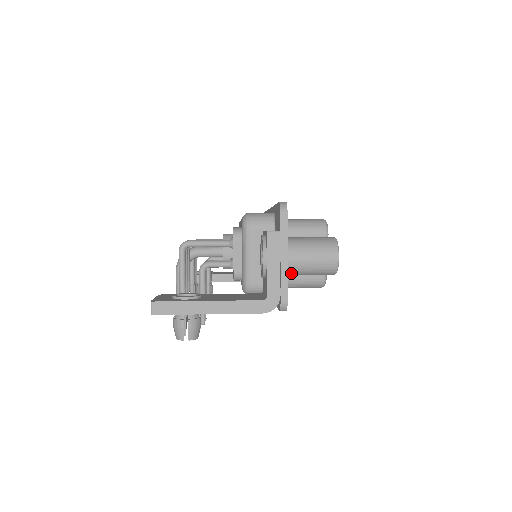
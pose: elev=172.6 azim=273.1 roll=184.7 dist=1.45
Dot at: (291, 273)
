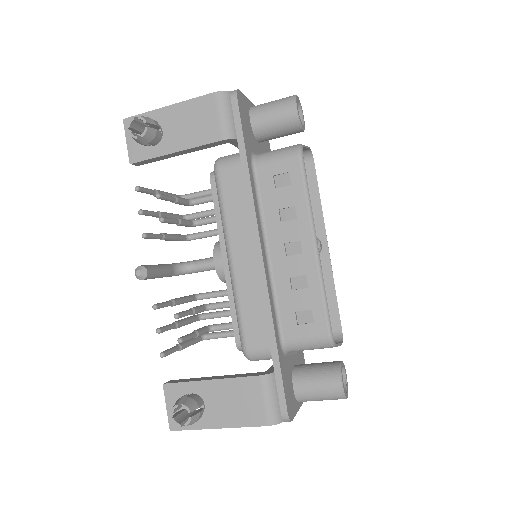
Dot at: (254, 111)
